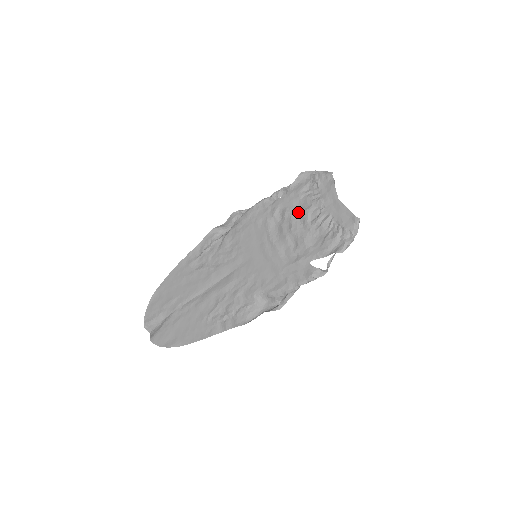
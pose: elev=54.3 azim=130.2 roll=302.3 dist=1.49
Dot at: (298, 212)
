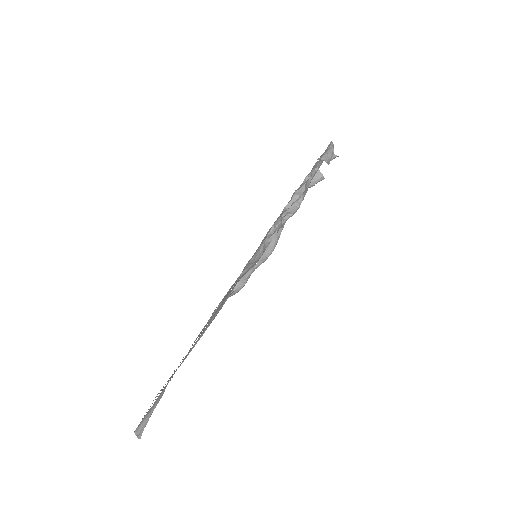
Dot at: occluded
